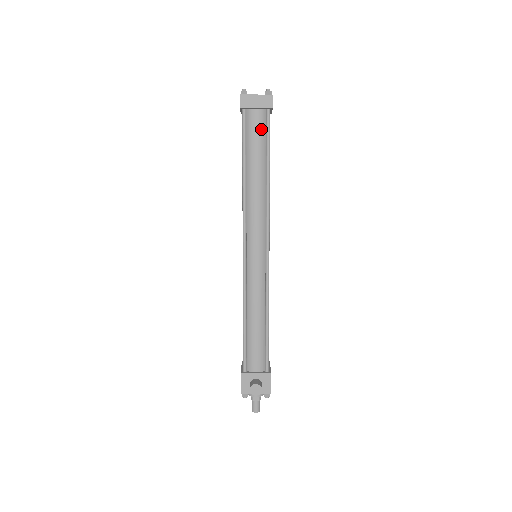
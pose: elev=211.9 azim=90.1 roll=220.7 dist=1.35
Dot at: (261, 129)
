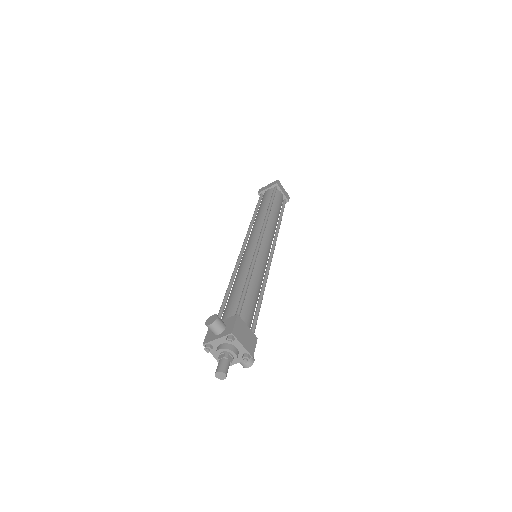
Dot at: (269, 195)
